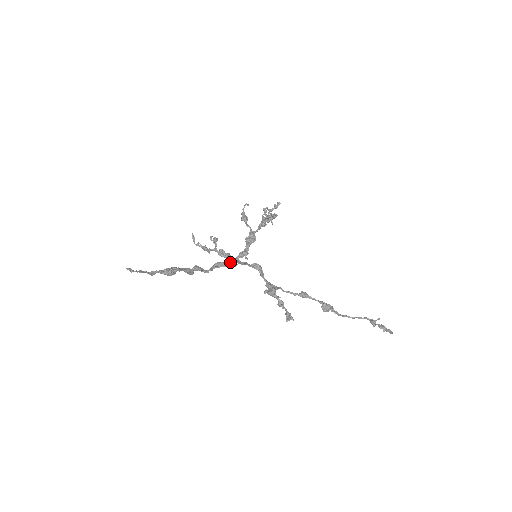
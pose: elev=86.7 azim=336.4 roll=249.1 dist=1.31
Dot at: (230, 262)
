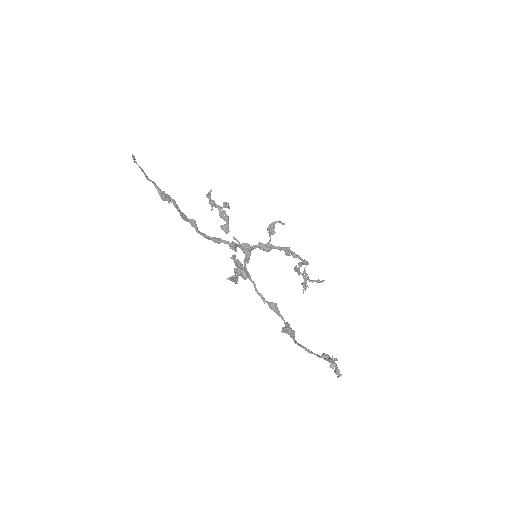
Dot at: (224, 224)
